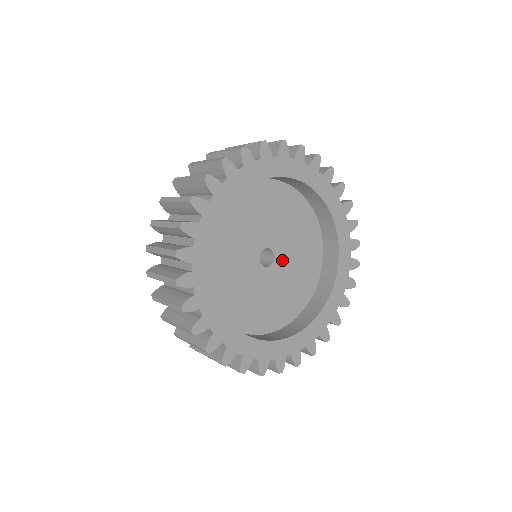
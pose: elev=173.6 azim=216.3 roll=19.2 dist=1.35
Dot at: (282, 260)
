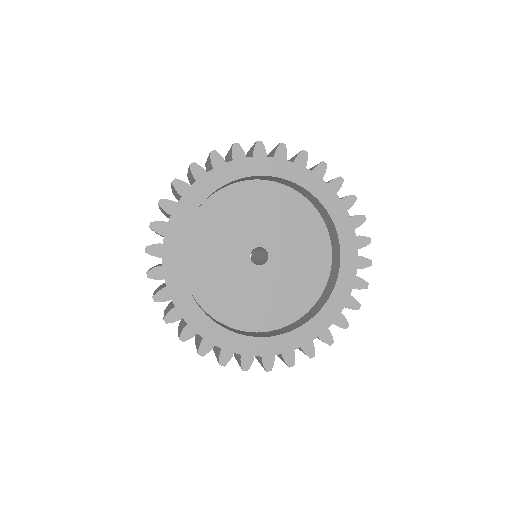
Dot at: (270, 272)
